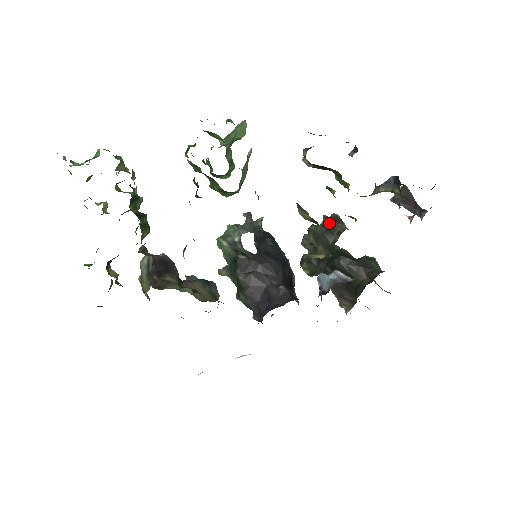
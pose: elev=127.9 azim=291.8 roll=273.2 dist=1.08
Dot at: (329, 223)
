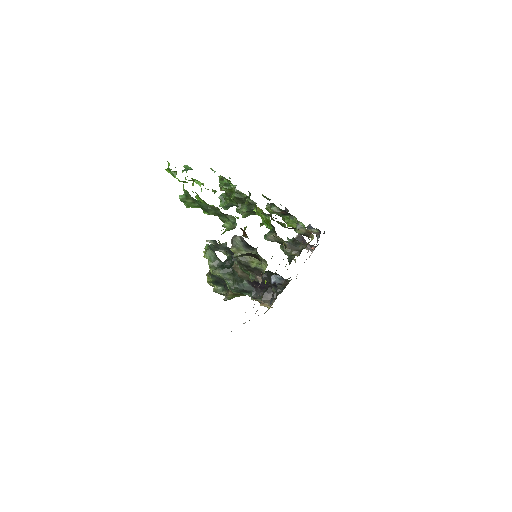
Dot at: (295, 240)
